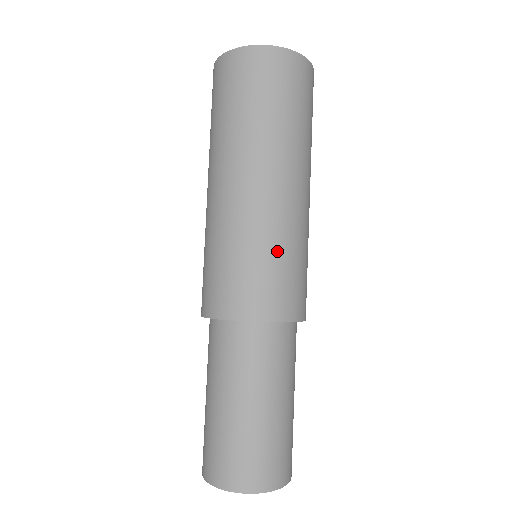
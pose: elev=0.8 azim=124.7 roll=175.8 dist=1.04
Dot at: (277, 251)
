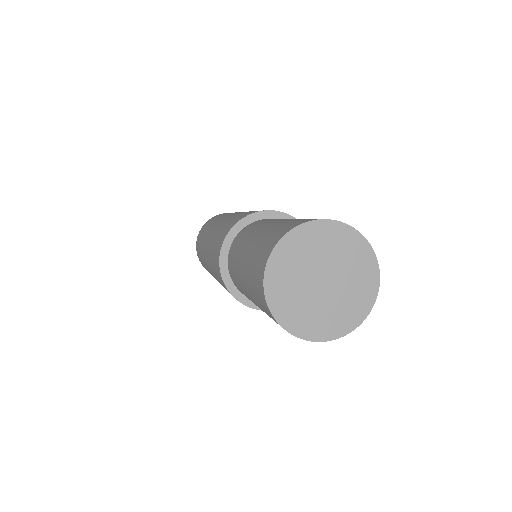
Dot at: occluded
